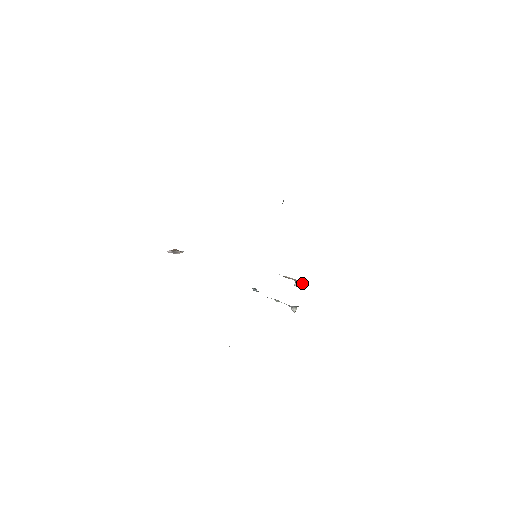
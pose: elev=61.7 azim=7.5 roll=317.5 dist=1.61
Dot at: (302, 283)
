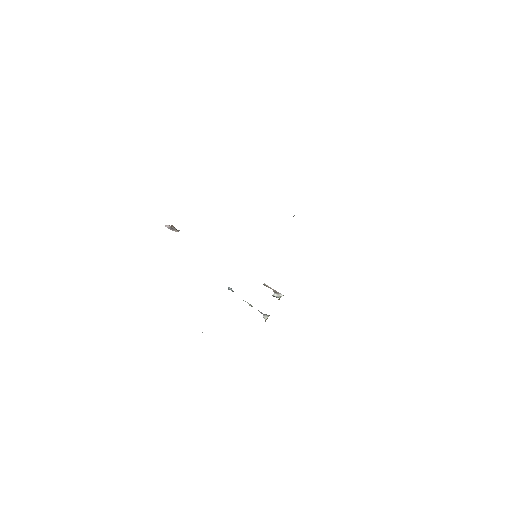
Dot at: (281, 295)
